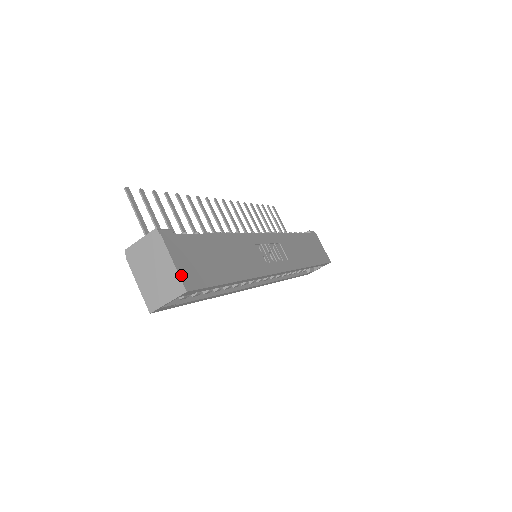
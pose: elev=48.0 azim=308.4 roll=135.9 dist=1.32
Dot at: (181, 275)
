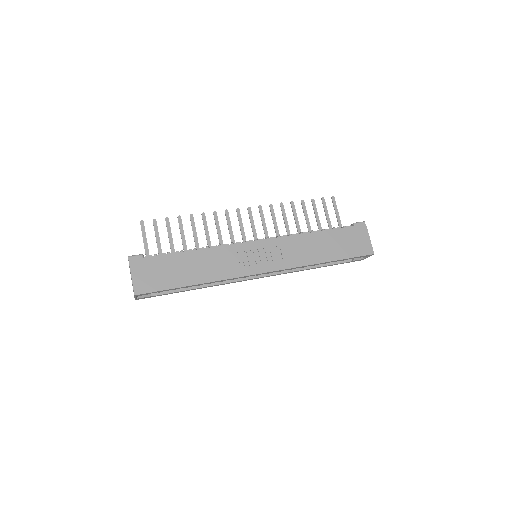
Dot at: (135, 285)
